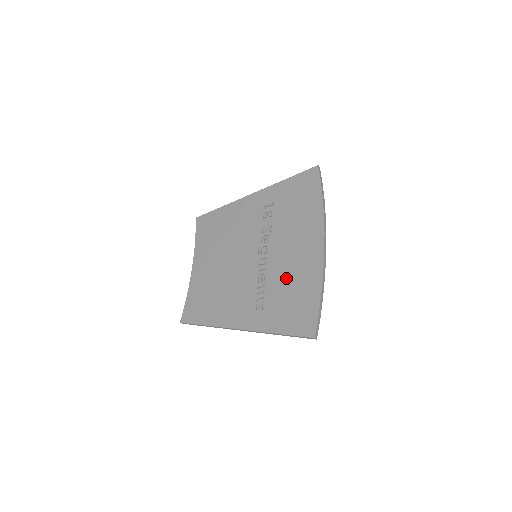
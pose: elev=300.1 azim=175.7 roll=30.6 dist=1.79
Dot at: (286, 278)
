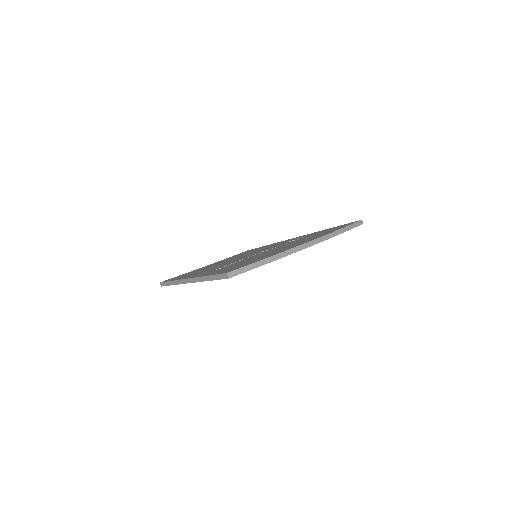
Dot at: (257, 256)
